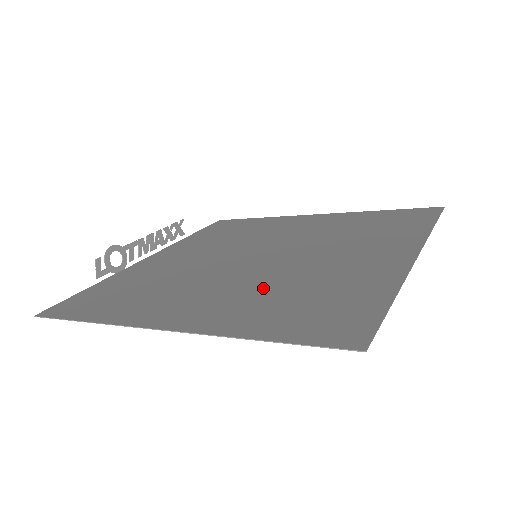
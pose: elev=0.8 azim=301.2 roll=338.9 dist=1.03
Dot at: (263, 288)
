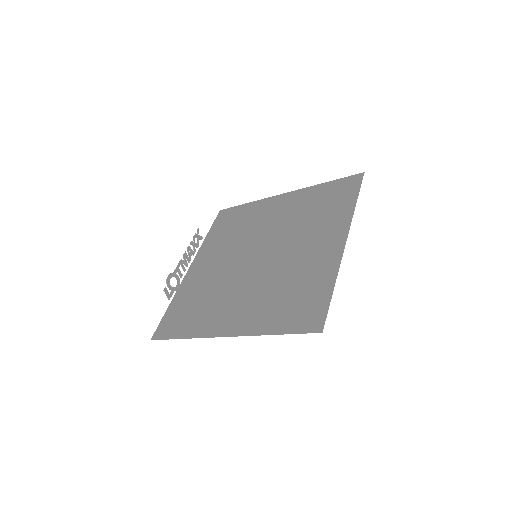
Dot at: (267, 290)
